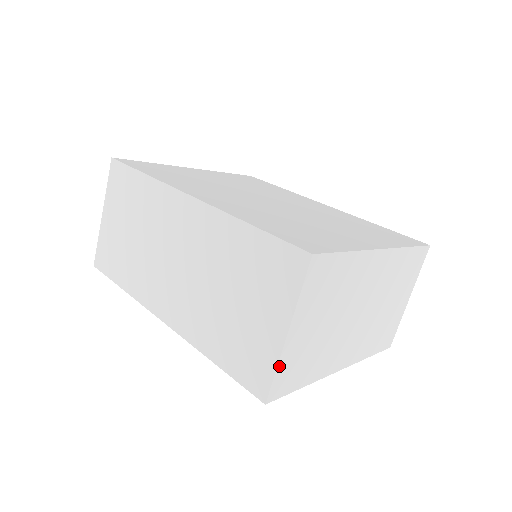
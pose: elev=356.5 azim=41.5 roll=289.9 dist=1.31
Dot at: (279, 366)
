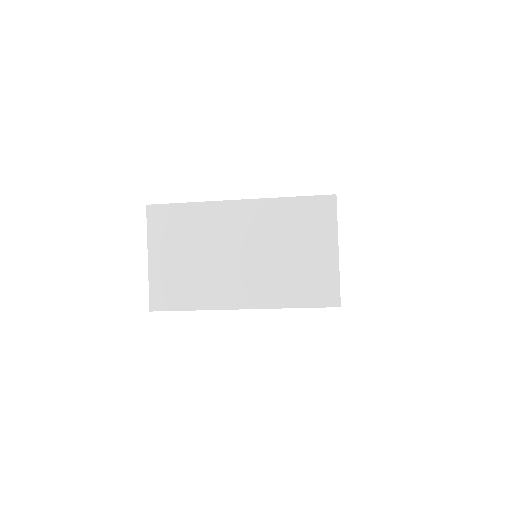
Dot at: (151, 282)
